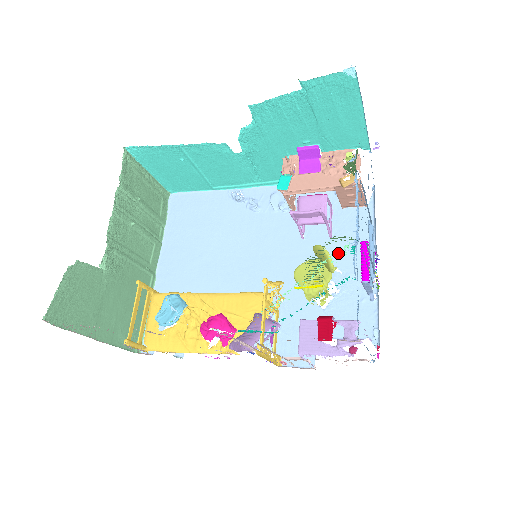
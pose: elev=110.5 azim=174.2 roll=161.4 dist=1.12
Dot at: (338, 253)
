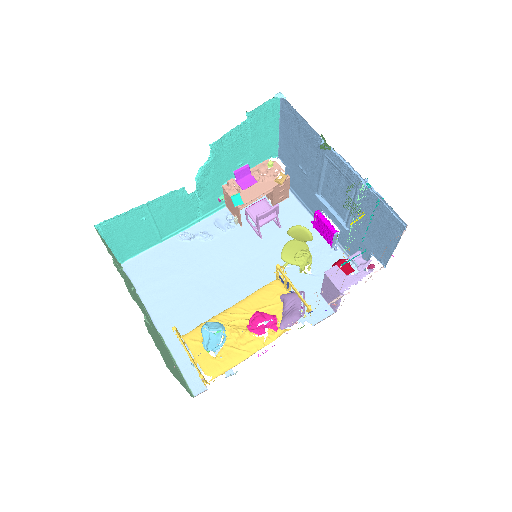
Dot at: occluded
